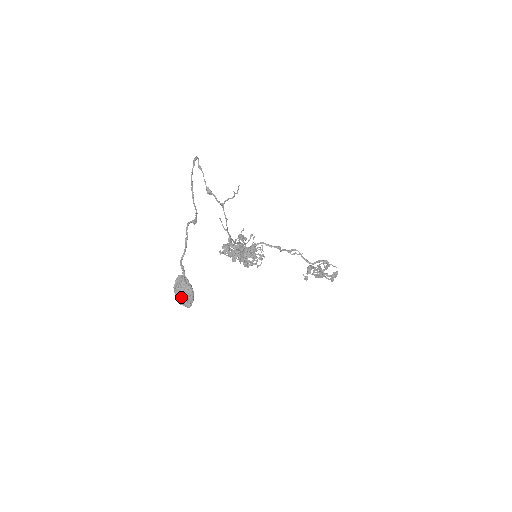
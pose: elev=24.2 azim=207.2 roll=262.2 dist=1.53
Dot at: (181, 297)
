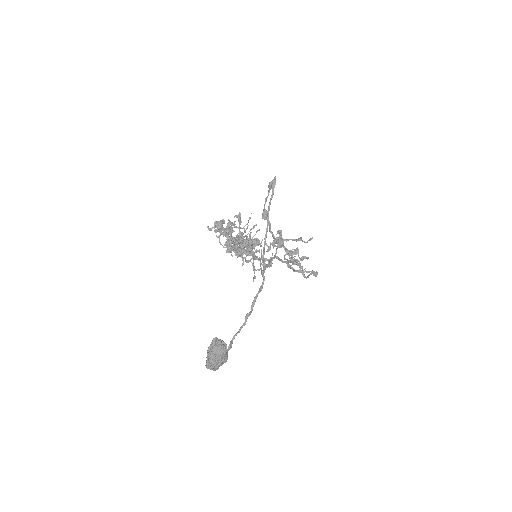
Dot at: (214, 366)
